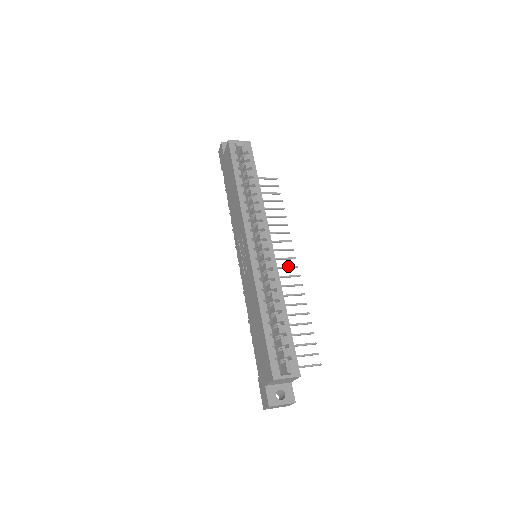
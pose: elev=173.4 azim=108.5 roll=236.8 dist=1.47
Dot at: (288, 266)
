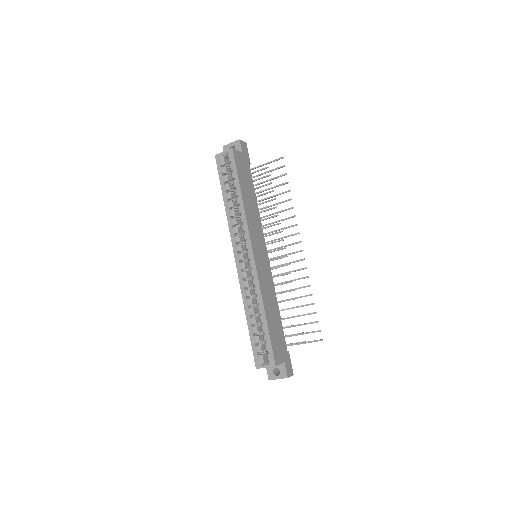
Dot at: (294, 252)
